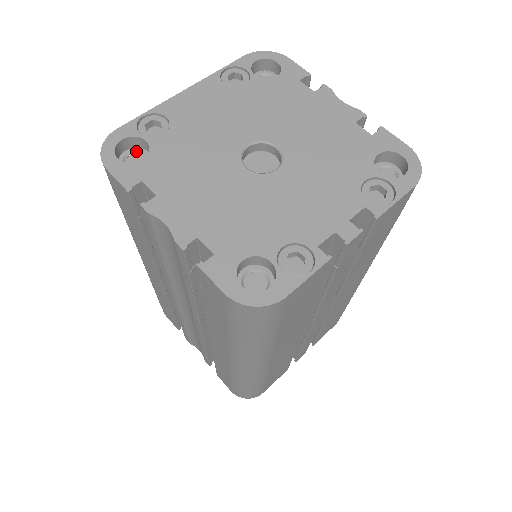
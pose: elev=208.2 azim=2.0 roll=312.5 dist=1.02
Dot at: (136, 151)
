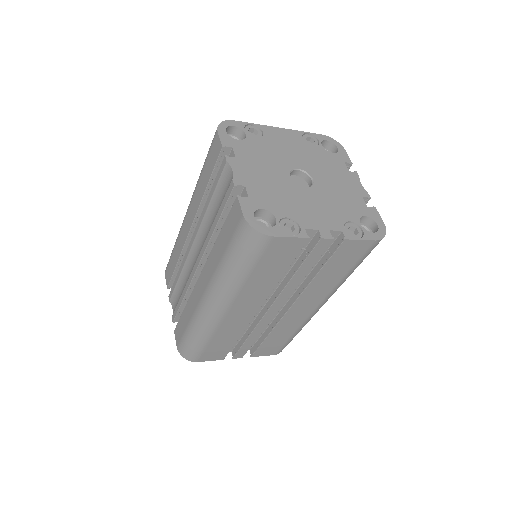
Dot at: (236, 137)
